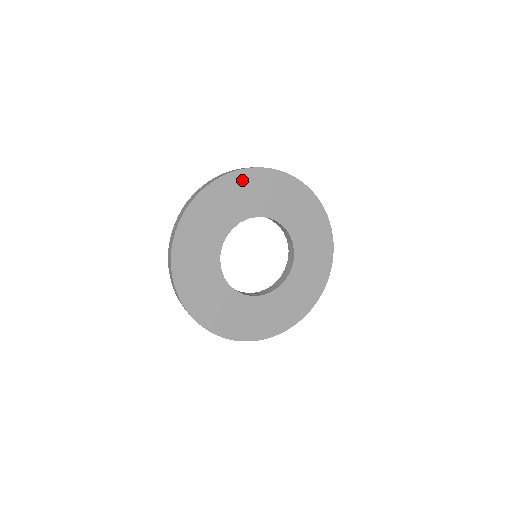
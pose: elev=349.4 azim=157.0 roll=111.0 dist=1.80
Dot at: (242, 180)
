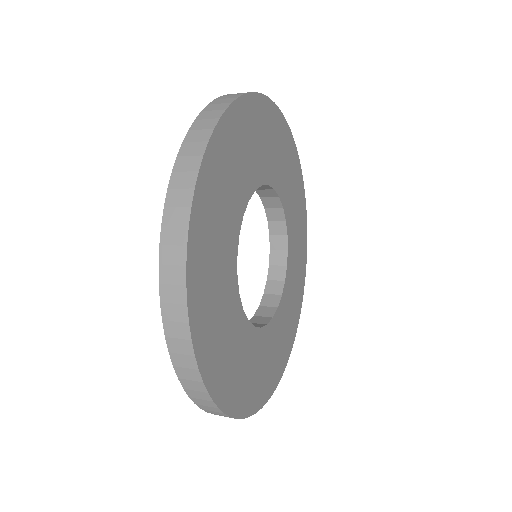
Dot at: (230, 133)
